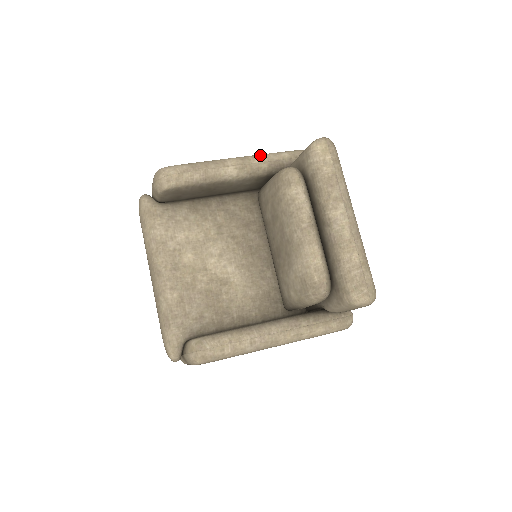
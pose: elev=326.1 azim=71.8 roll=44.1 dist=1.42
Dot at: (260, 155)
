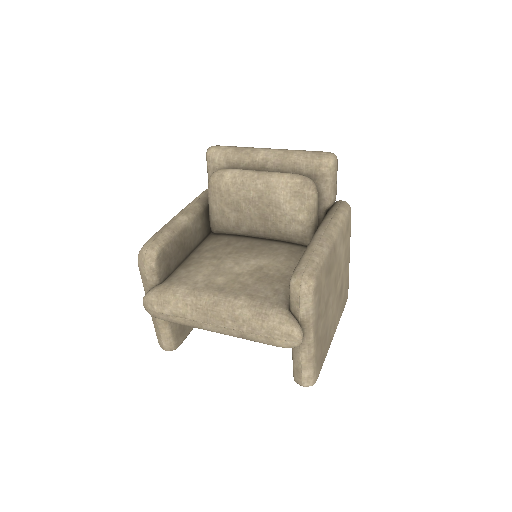
Dot at: (187, 205)
